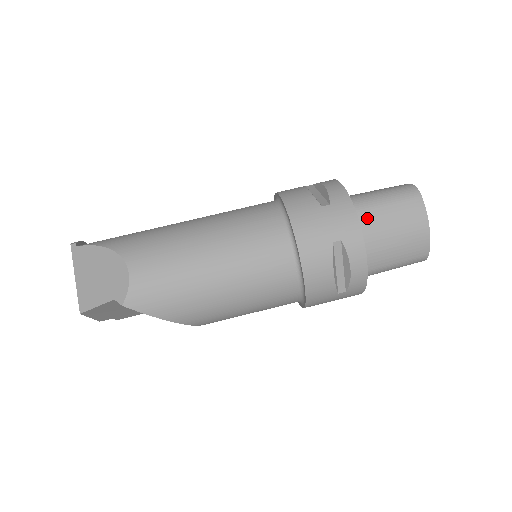
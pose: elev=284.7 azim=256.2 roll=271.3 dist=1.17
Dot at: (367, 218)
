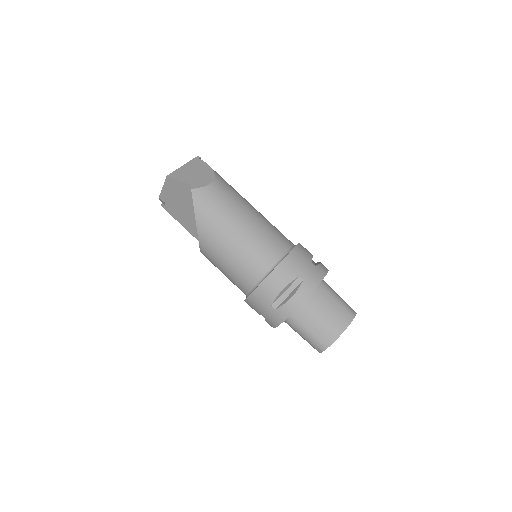
Dot at: (322, 293)
